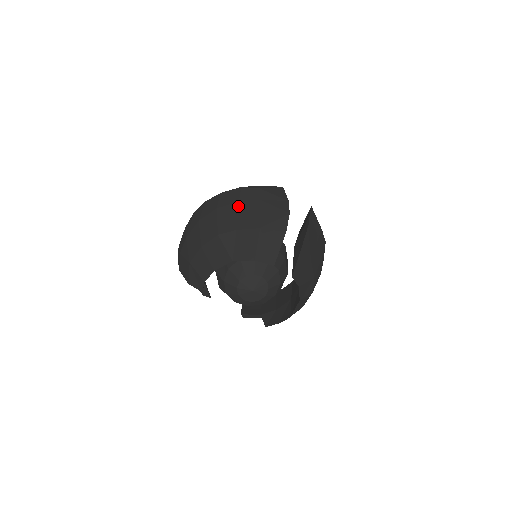
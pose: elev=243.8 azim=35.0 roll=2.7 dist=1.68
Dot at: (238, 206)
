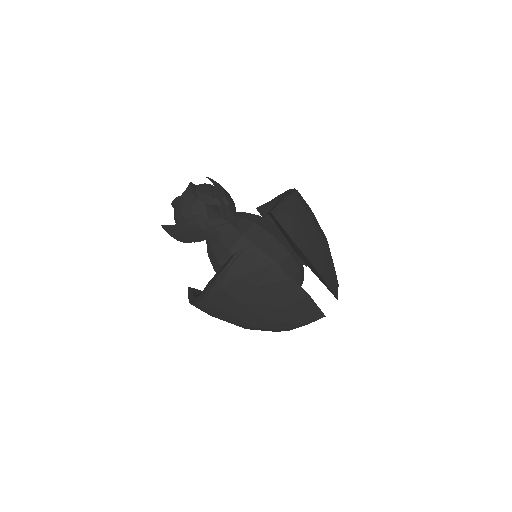
Dot at: (244, 306)
